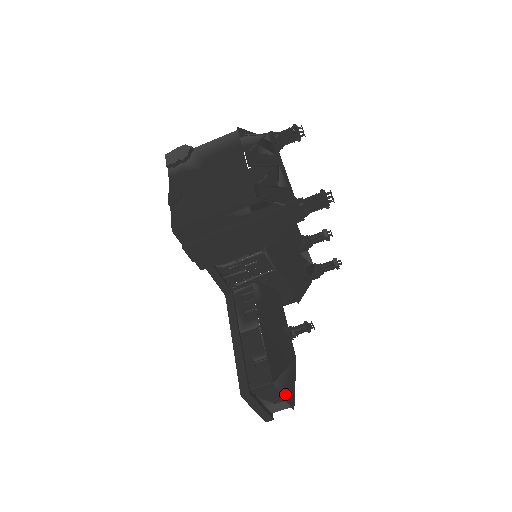
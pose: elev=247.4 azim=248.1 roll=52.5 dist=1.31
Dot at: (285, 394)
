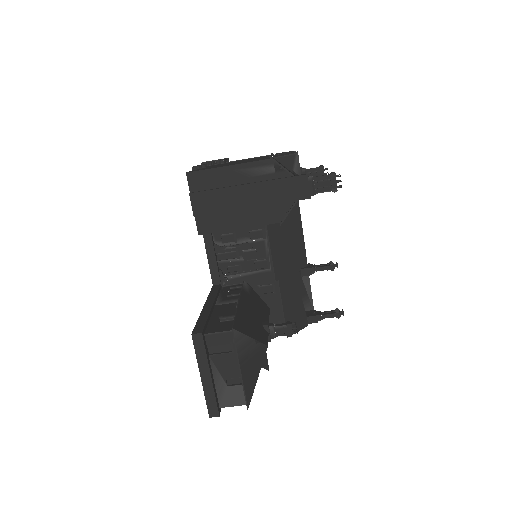
Dot at: (243, 368)
